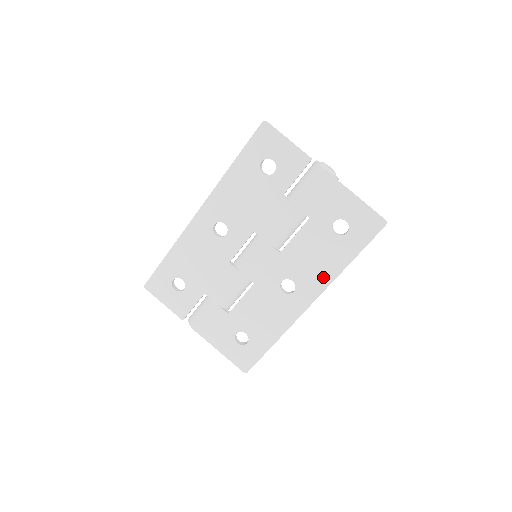
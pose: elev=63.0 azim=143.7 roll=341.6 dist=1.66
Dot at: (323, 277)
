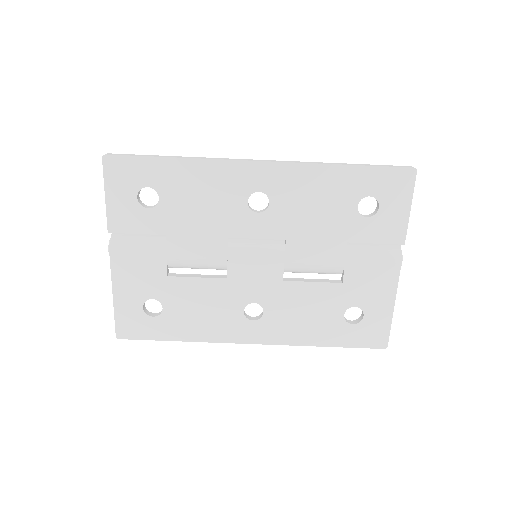
Dot at: (292, 335)
